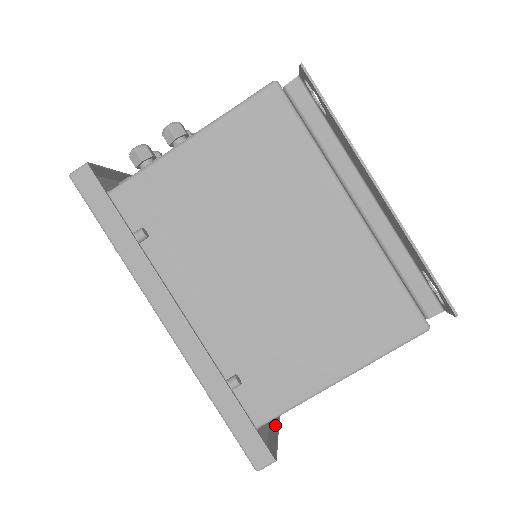
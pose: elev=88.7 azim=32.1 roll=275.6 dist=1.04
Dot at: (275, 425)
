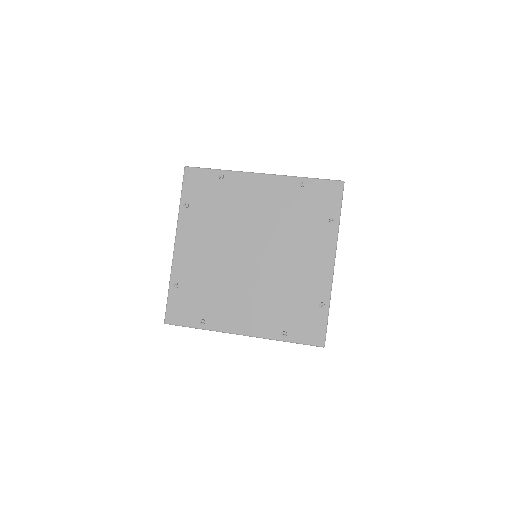
Dot at: occluded
